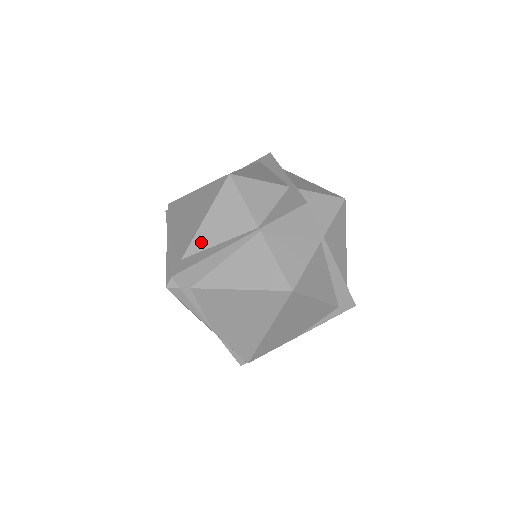
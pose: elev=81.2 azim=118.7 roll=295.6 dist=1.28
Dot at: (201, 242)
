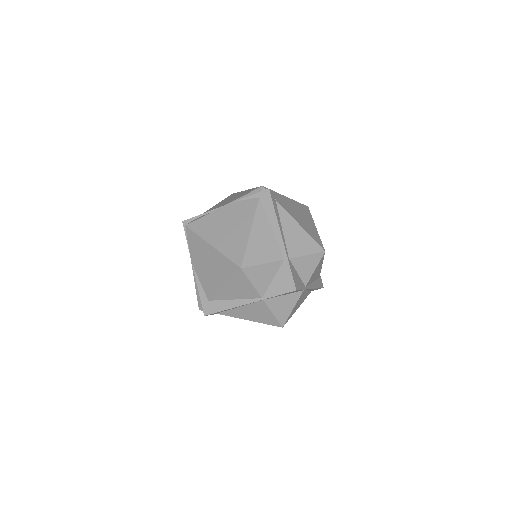
Dot at: (222, 296)
